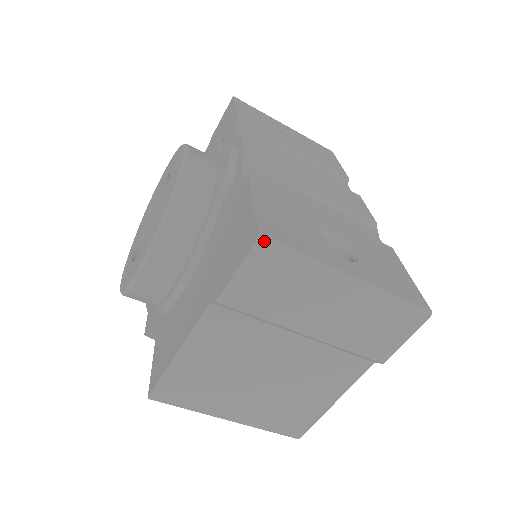
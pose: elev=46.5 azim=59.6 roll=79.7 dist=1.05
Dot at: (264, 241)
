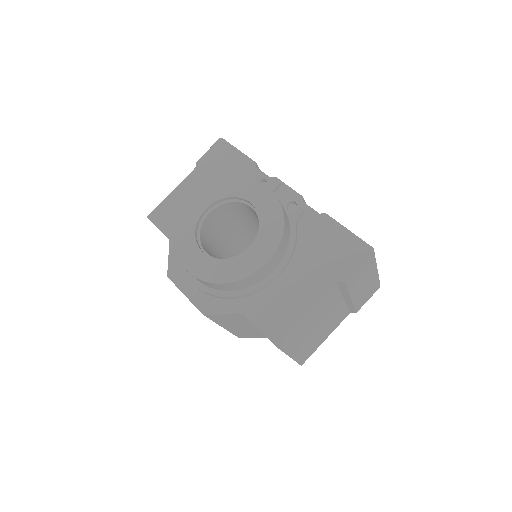
Dot at: occluded
